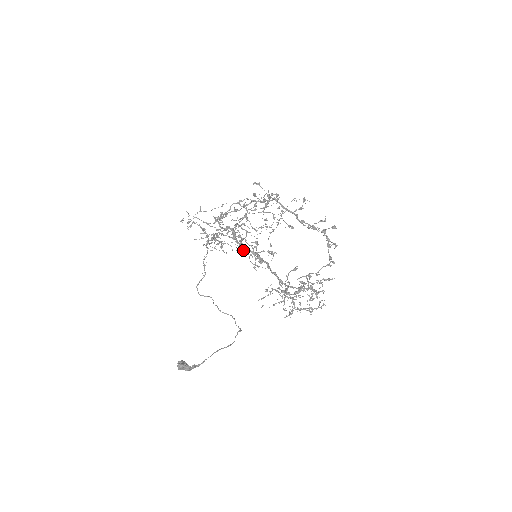
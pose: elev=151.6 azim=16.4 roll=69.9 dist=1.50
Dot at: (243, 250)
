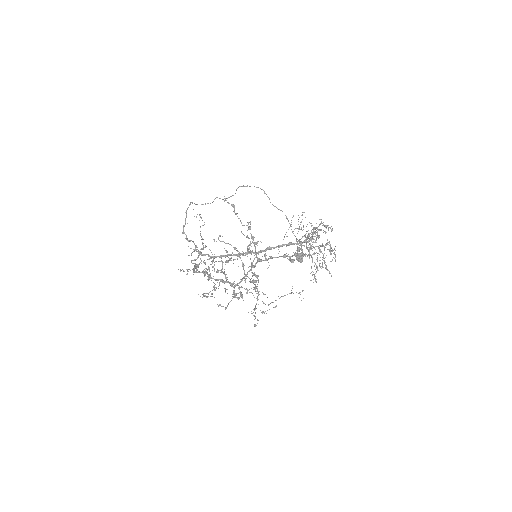
Dot at: occluded
